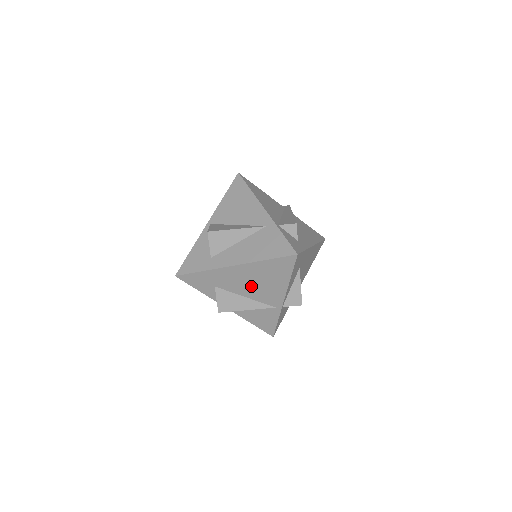
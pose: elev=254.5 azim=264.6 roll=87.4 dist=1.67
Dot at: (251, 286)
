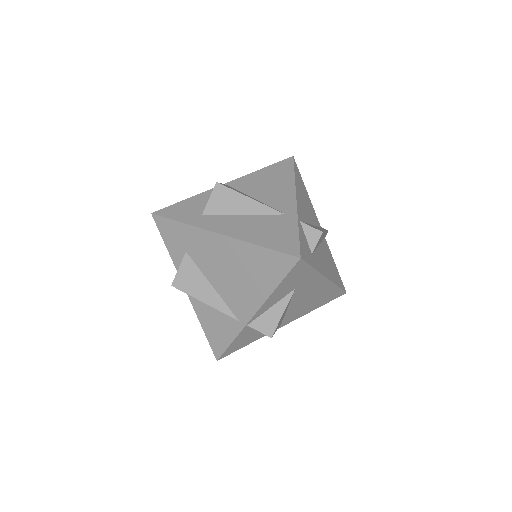
Dot at: (226, 274)
